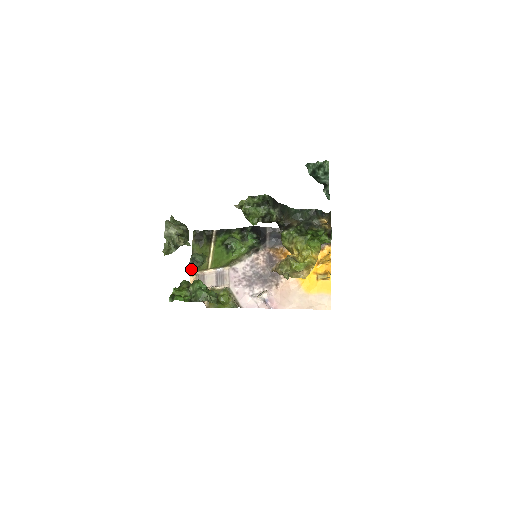
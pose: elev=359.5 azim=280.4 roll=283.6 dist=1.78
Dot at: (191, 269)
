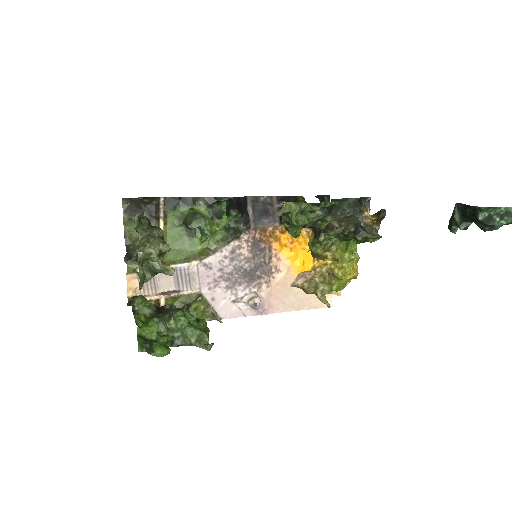
Dot at: (127, 263)
